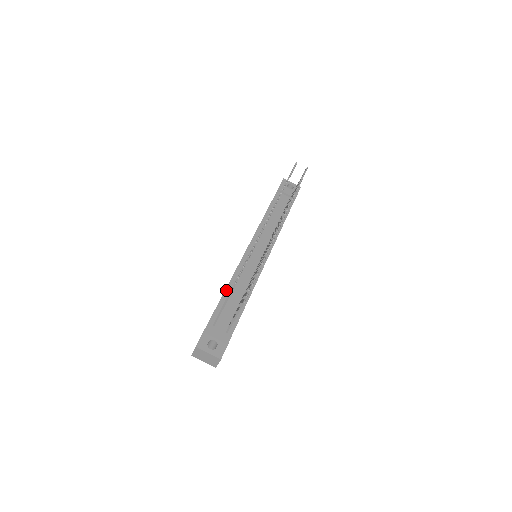
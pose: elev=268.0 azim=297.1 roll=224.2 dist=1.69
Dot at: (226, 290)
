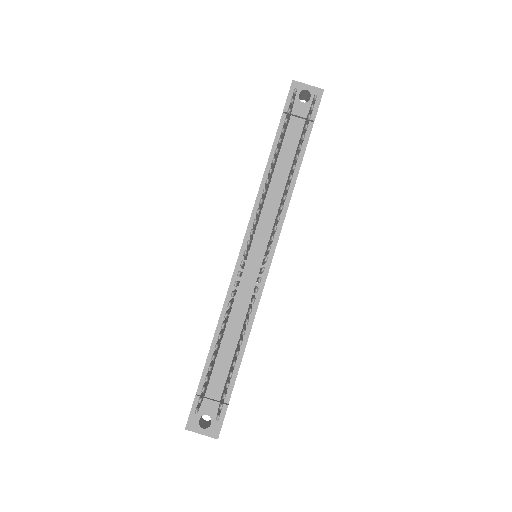
Dot at: (216, 333)
